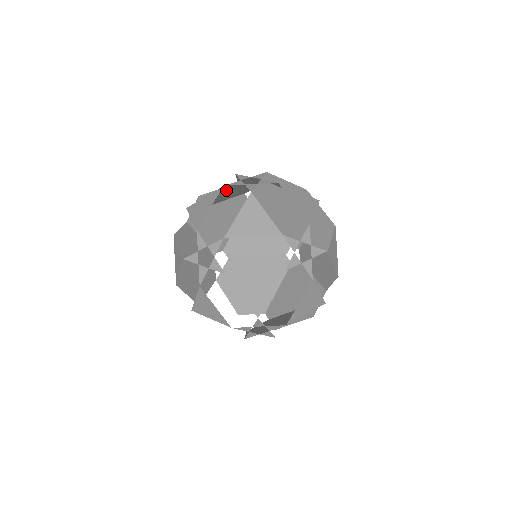
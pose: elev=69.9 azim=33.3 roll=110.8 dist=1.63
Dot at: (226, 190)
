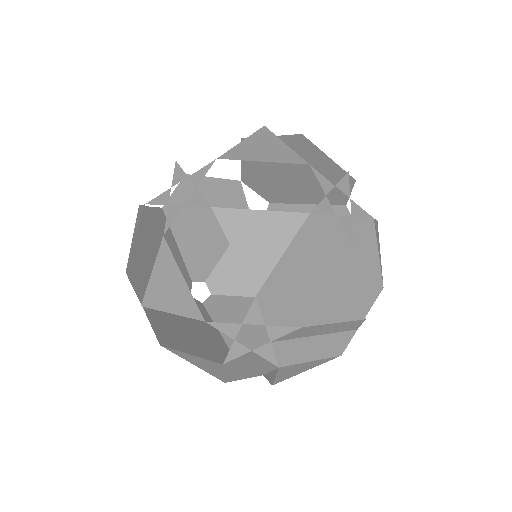
Dot at: (153, 240)
